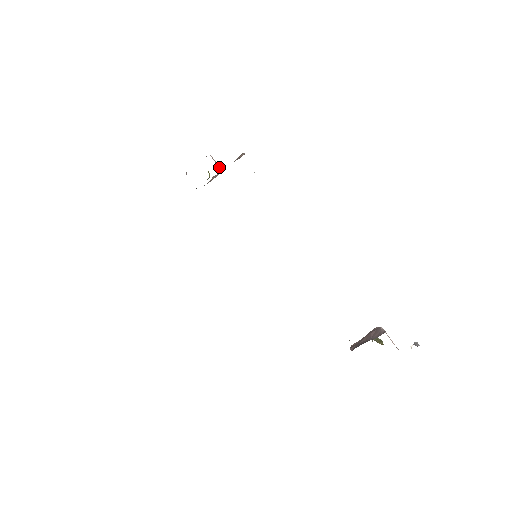
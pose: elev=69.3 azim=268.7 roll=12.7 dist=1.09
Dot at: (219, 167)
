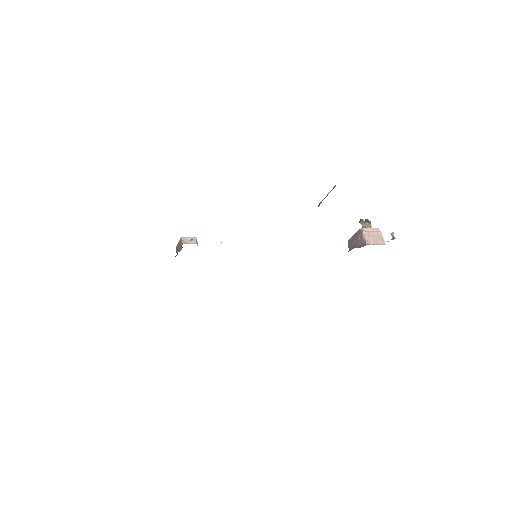
Dot at: (194, 241)
